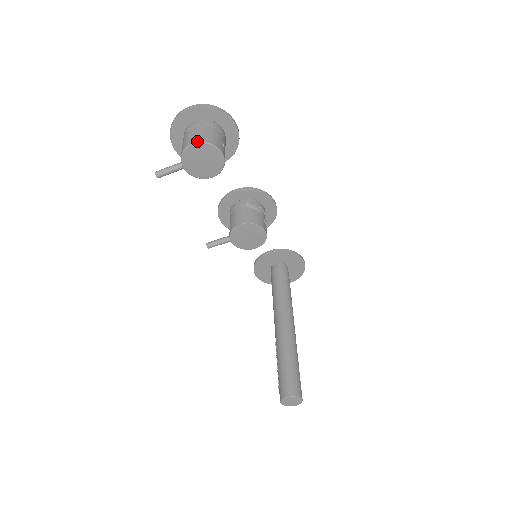
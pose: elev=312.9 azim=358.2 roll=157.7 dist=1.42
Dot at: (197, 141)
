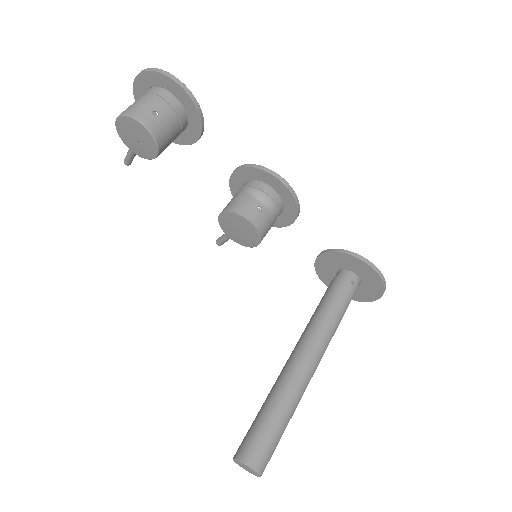
Dot at: (119, 115)
